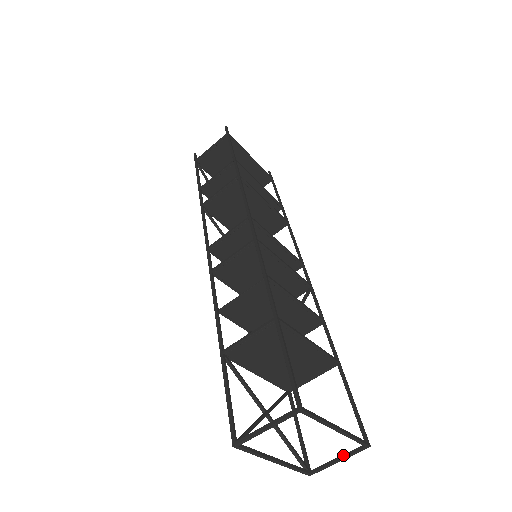
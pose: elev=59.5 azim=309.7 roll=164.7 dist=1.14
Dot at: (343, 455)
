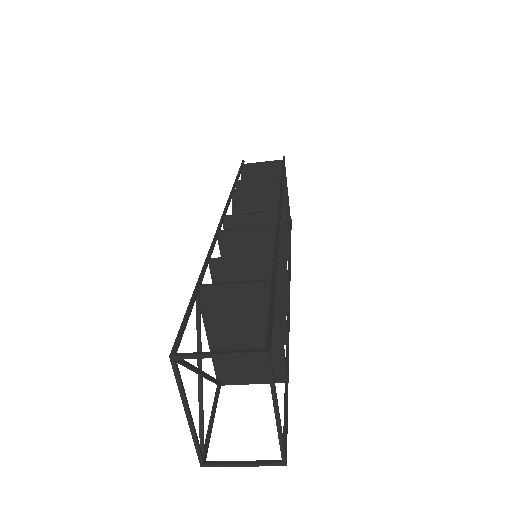
Dot at: occluded
